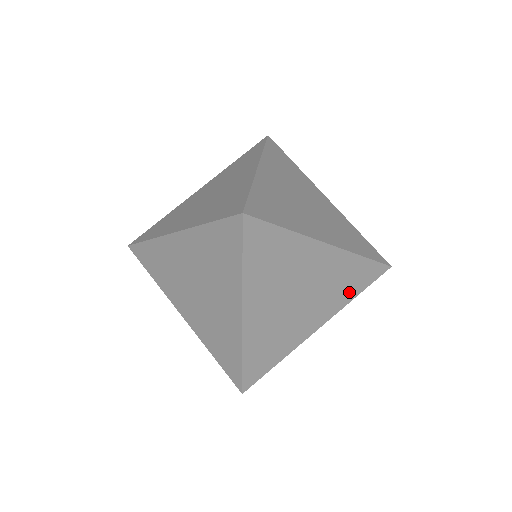
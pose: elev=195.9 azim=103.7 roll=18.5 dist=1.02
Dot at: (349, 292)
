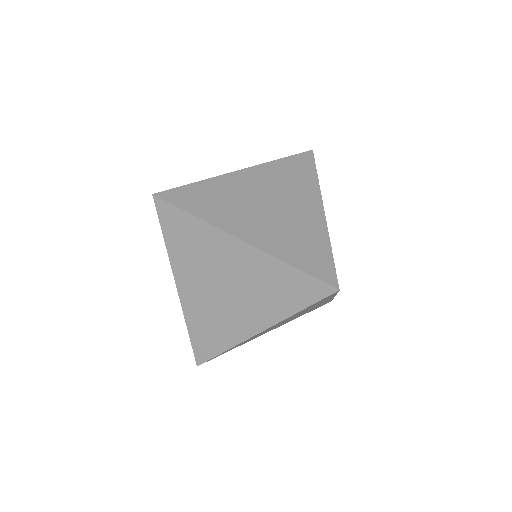
Dot at: occluded
